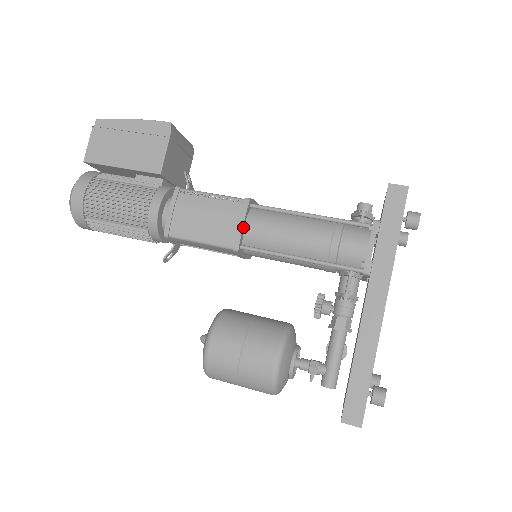
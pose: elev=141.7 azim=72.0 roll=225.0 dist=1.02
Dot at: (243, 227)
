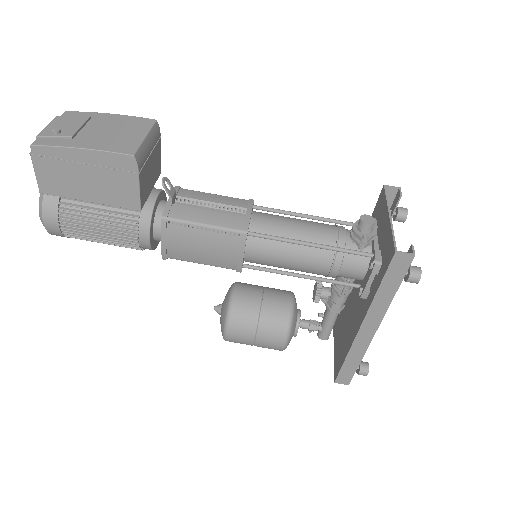
Dot at: (243, 256)
